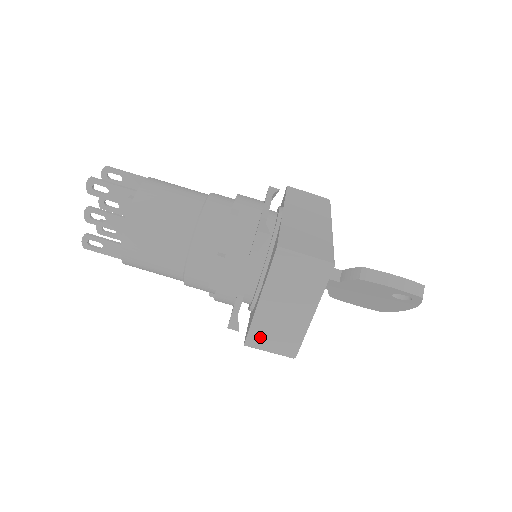
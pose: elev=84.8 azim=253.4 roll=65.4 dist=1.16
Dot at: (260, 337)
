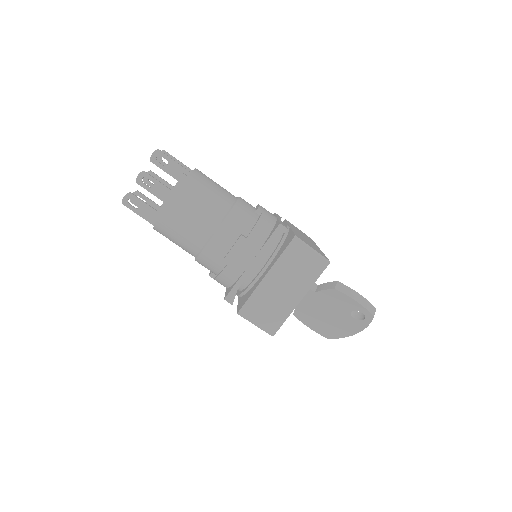
Dot at: (254, 309)
